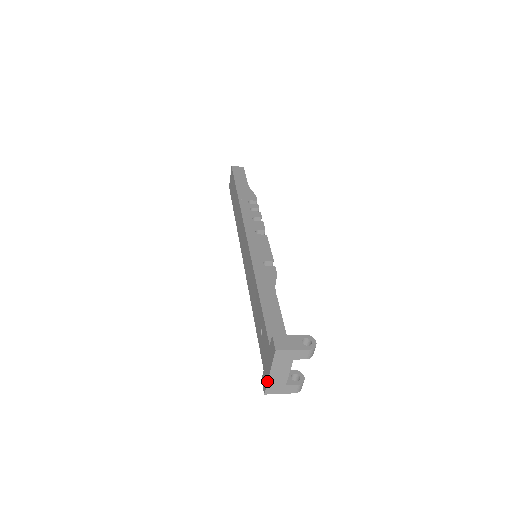
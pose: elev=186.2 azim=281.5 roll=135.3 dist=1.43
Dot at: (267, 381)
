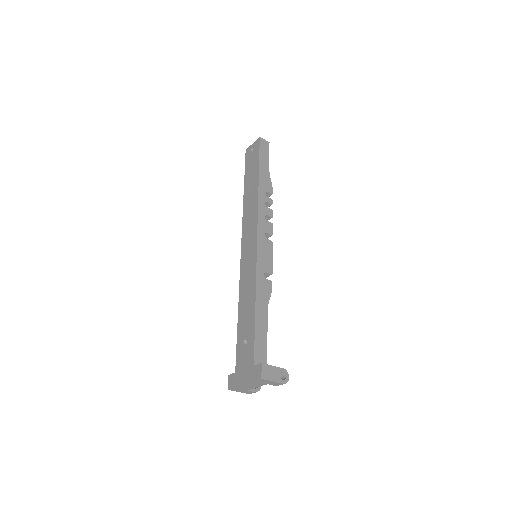
Dot at: (237, 386)
